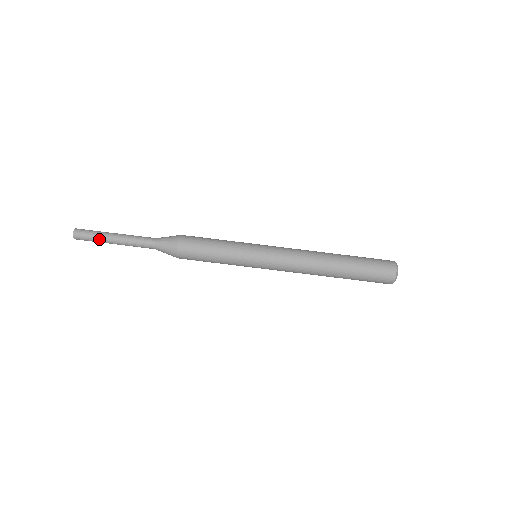
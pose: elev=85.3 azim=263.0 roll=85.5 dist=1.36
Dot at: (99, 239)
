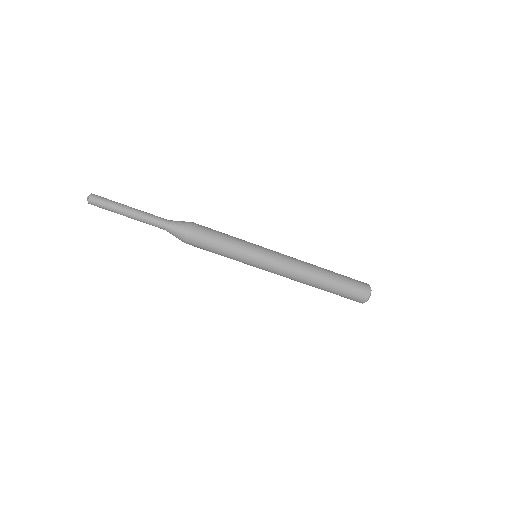
Dot at: occluded
